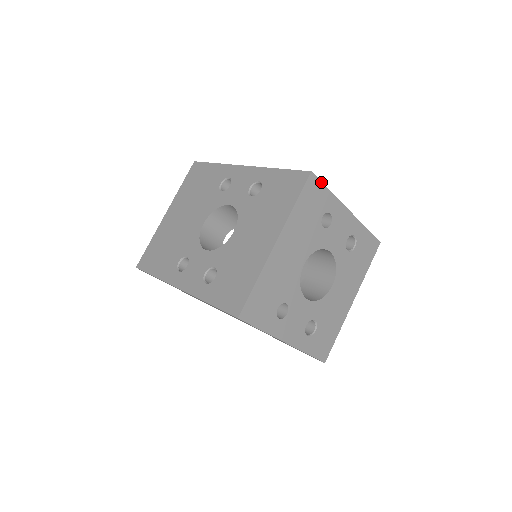
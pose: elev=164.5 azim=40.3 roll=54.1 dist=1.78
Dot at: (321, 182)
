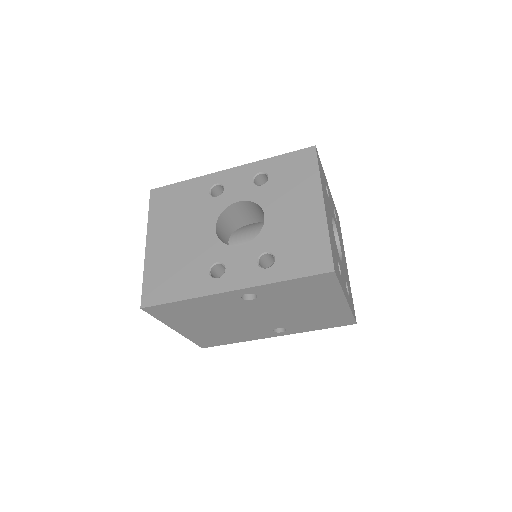
Dot at: occluded
